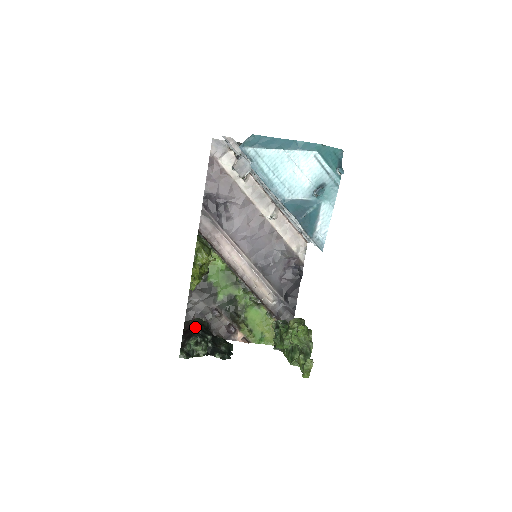
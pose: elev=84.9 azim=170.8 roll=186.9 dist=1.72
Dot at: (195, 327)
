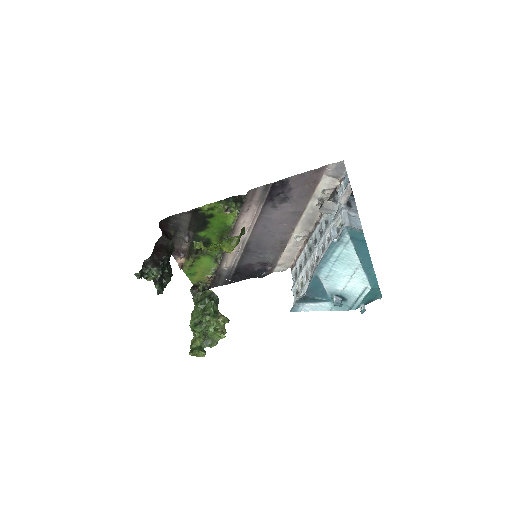
Dot at: (166, 257)
